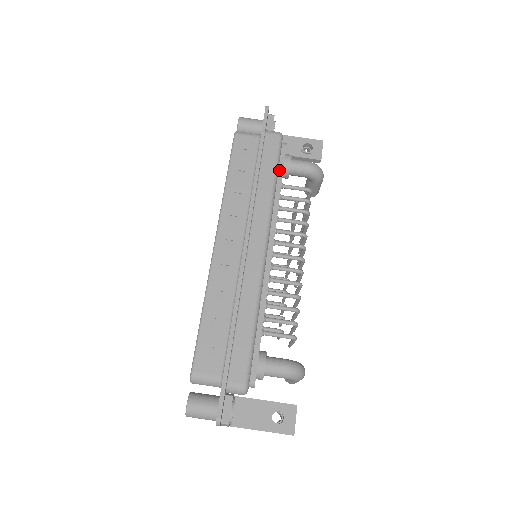
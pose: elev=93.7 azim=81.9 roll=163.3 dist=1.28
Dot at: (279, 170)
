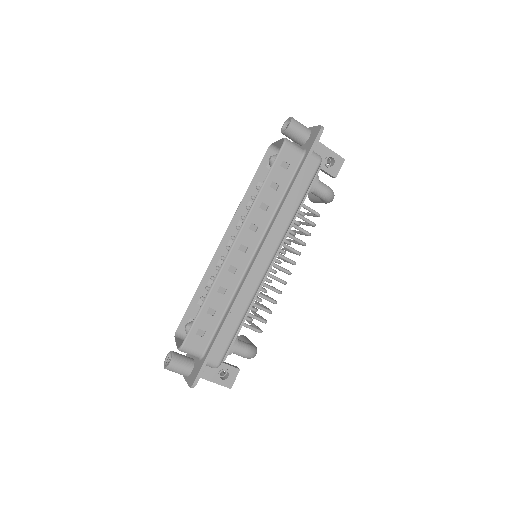
Dot at: occluded
